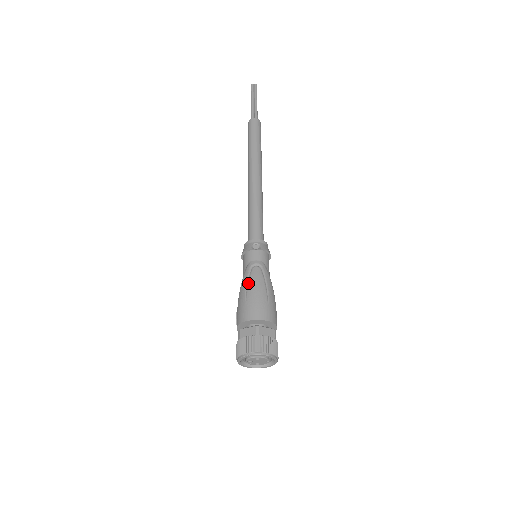
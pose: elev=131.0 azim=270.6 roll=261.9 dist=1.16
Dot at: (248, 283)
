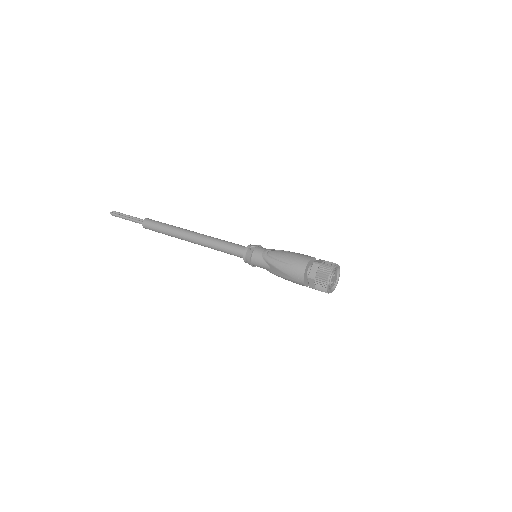
Dot at: (278, 259)
